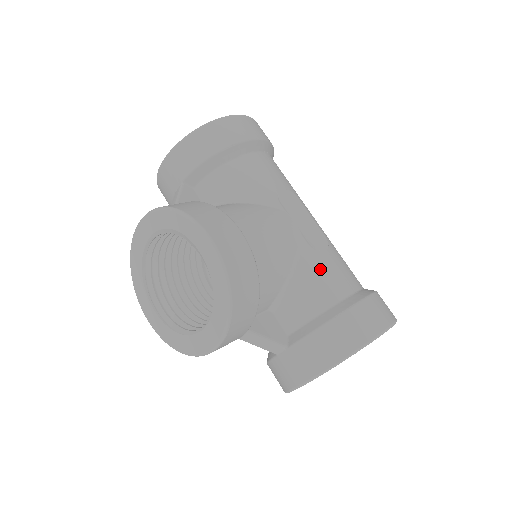
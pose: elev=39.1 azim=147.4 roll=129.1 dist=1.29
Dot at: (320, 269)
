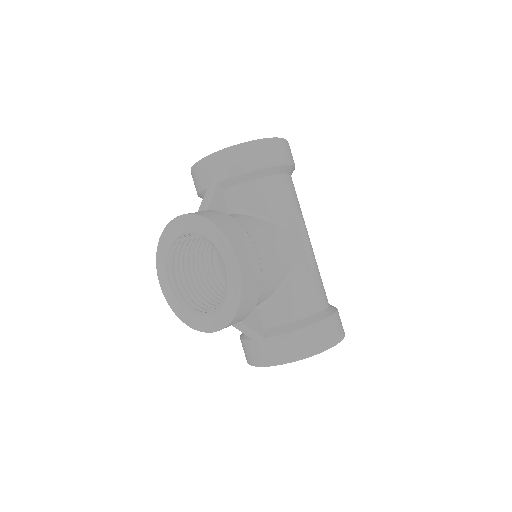
Dot at: (303, 287)
